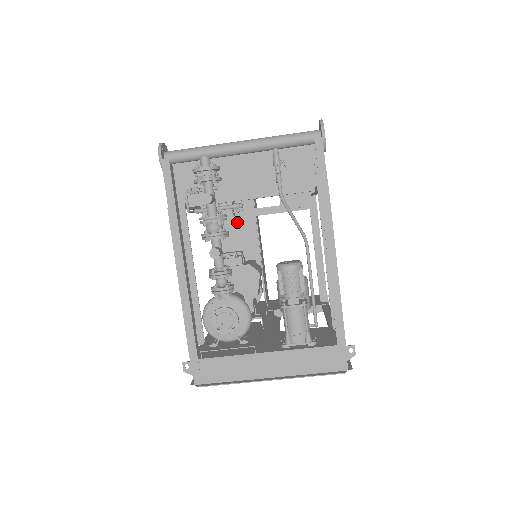
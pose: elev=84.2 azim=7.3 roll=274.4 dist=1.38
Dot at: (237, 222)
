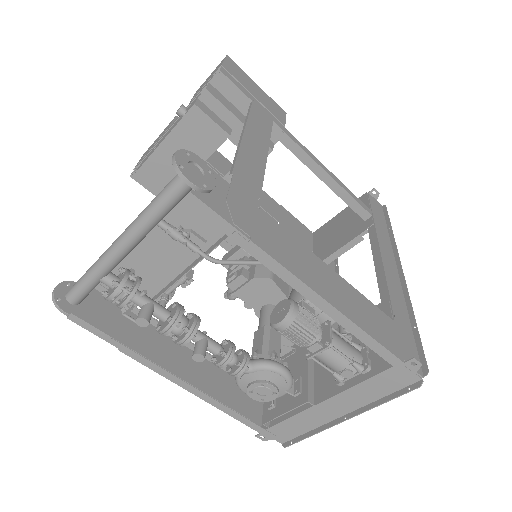
Dot at: occluded
